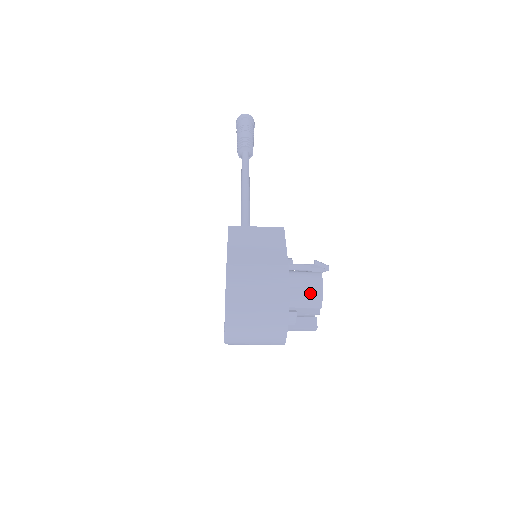
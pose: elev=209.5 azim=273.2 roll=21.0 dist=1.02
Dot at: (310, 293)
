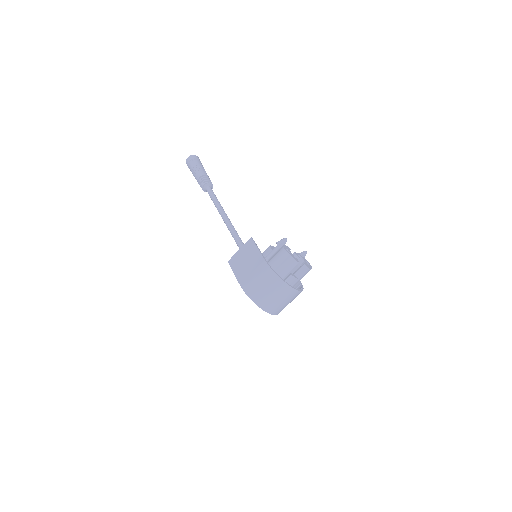
Dot at: (287, 262)
